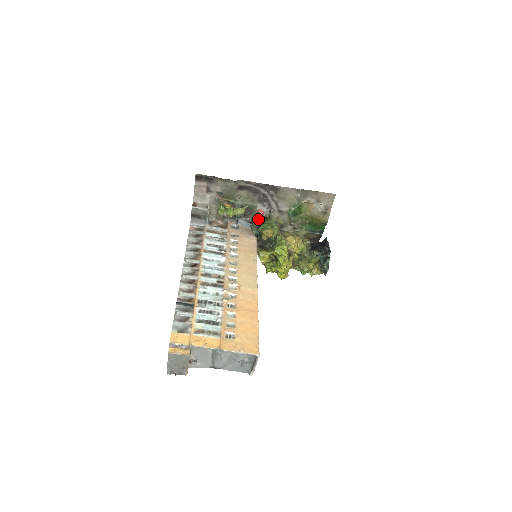
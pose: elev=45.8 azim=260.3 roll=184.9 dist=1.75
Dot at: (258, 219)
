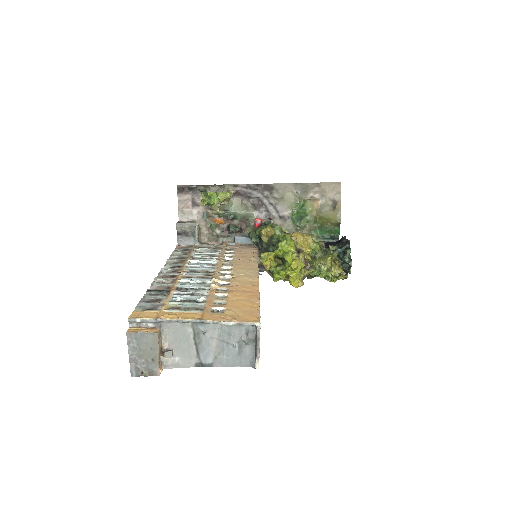
Dot at: (256, 227)
